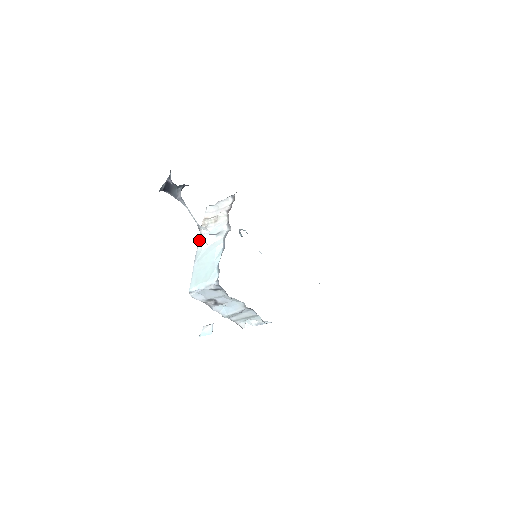
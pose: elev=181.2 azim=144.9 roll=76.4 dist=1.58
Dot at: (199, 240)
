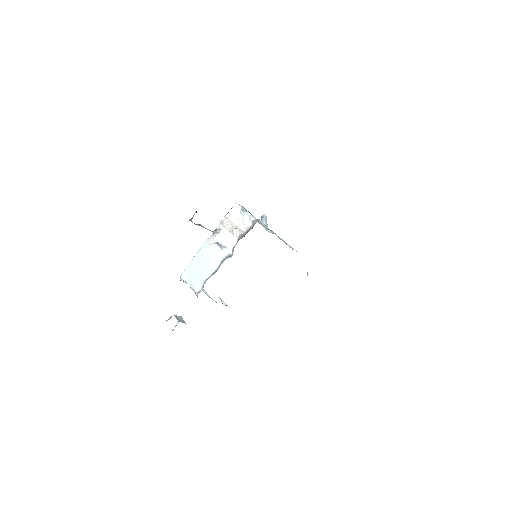
Dot at: (211, 235)
